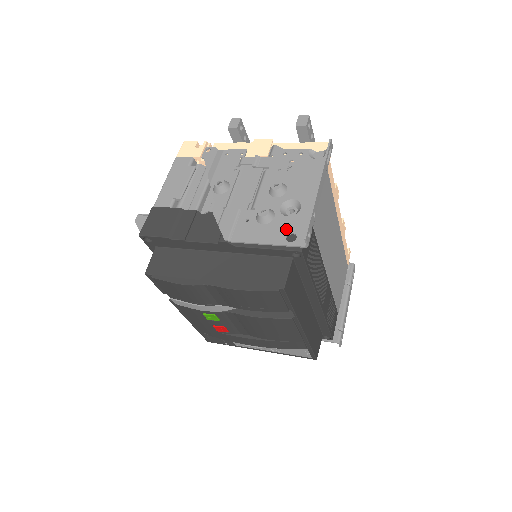
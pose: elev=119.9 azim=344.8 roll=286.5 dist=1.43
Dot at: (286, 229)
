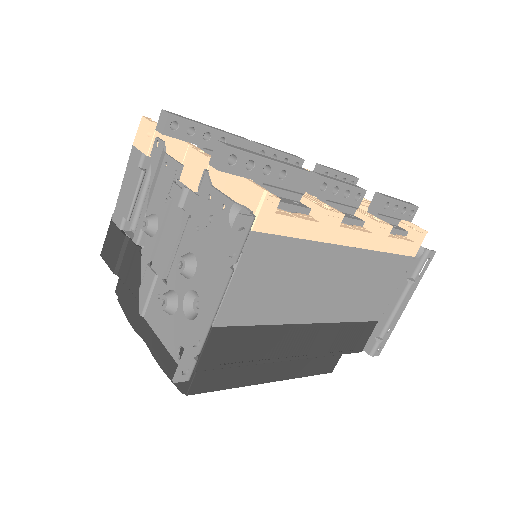
Dot at: (180, 337)
